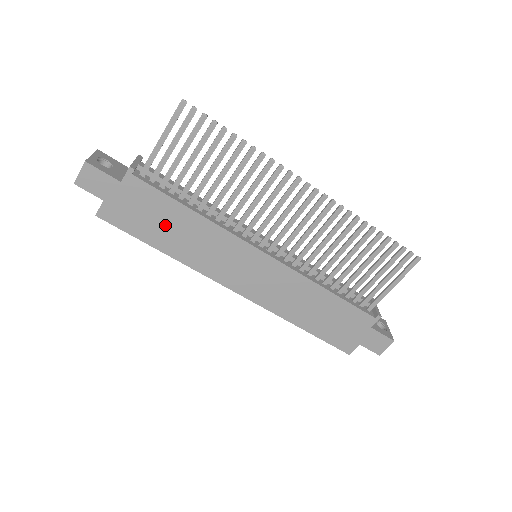
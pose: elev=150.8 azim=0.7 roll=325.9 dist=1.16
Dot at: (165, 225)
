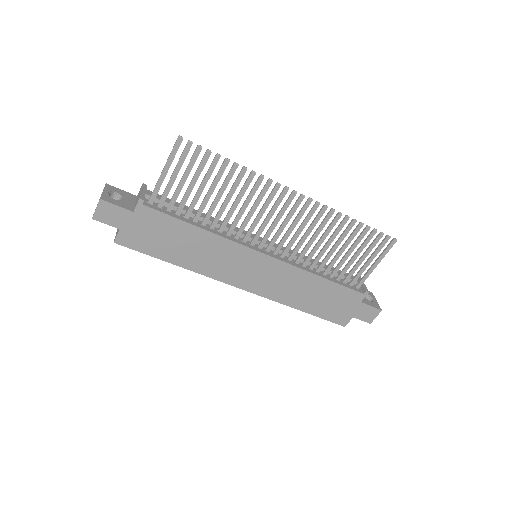
Dot at: (175, 242)
